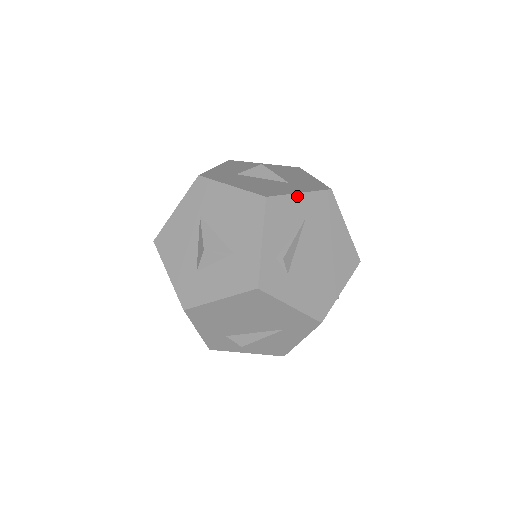
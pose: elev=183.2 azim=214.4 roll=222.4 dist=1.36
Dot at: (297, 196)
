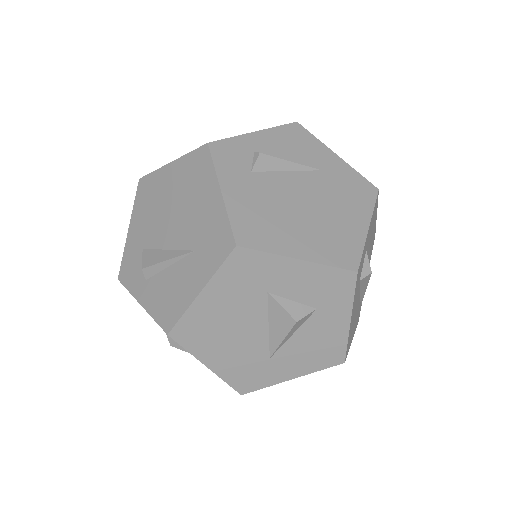
Dot at: (331, 153)
